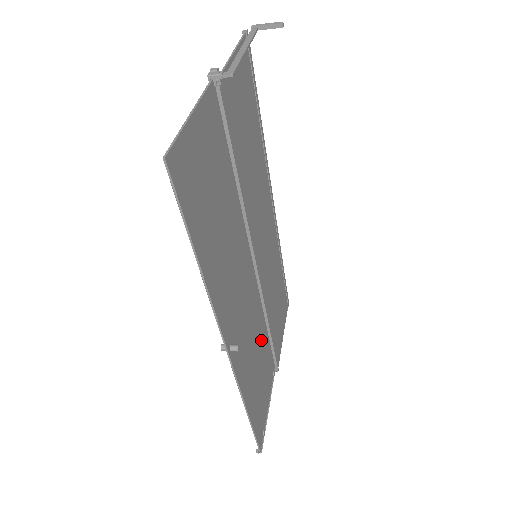
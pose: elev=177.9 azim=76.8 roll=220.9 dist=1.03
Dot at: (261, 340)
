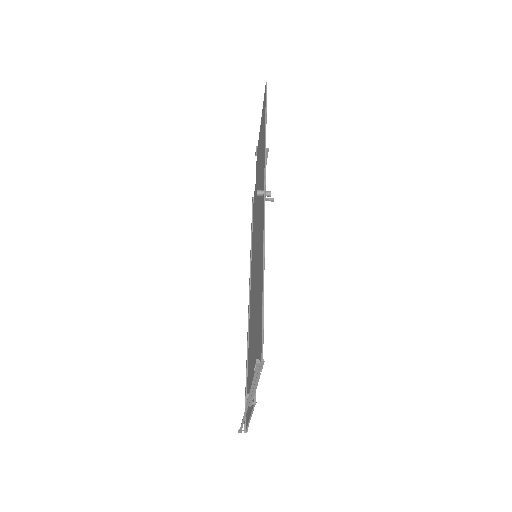
Dot at: occluded
